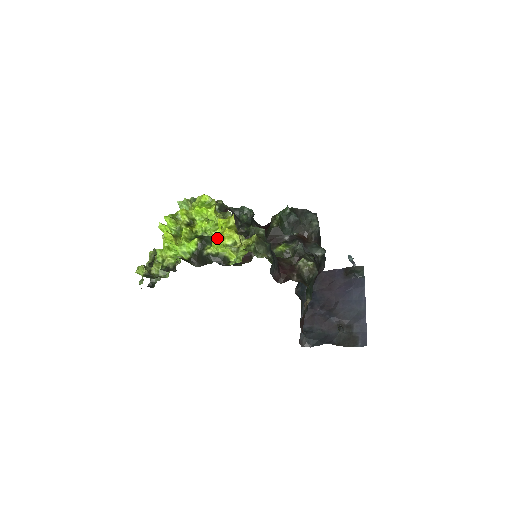
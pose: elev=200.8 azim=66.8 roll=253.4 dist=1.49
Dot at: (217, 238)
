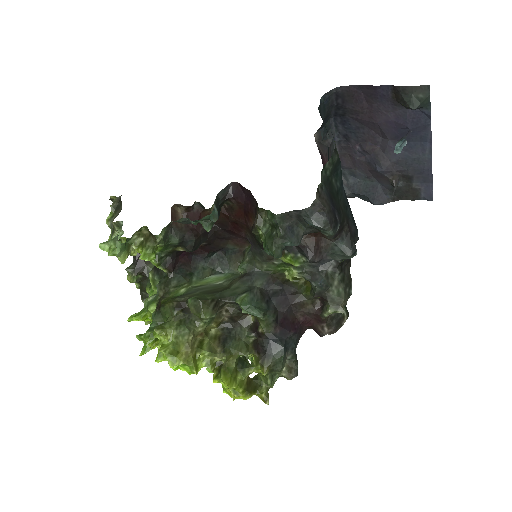
Dot at: (227, 393)
